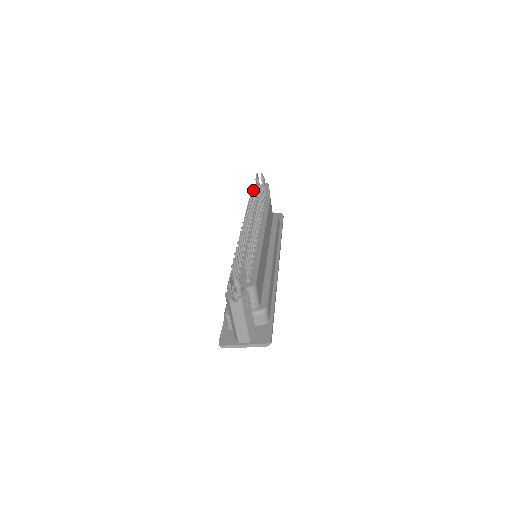
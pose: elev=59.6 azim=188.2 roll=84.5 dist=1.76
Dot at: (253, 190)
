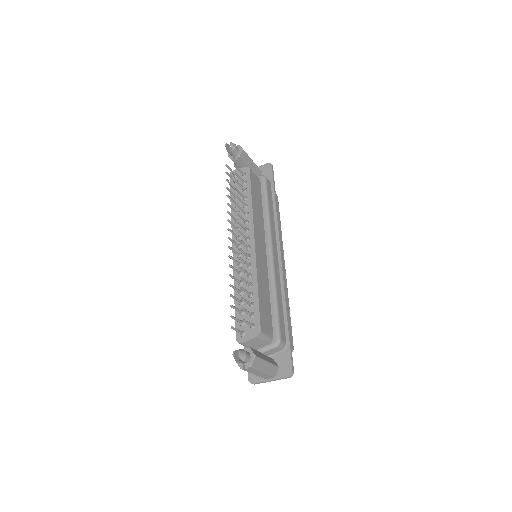
Dot at: (228, 175)
